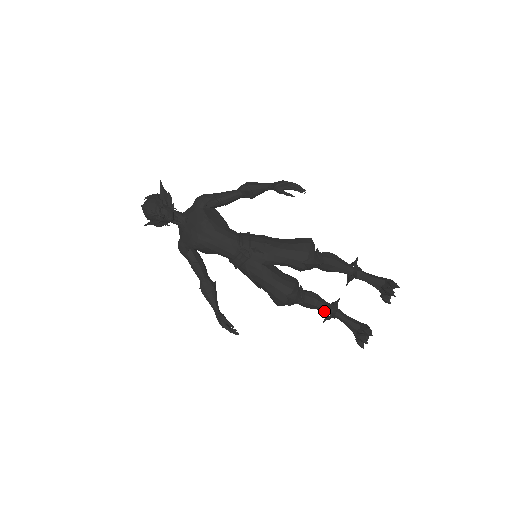
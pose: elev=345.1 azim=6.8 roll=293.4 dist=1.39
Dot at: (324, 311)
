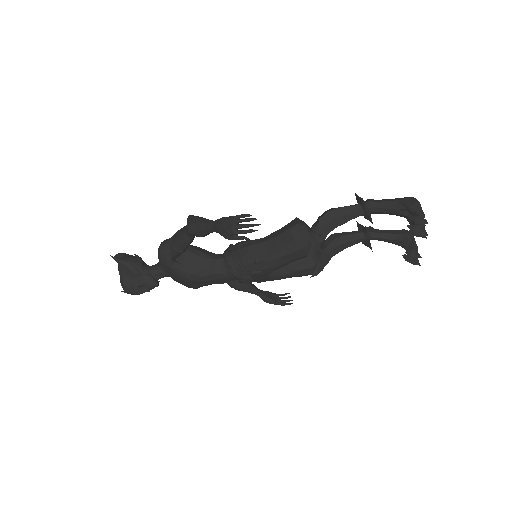
Dot at: (357, 242)
